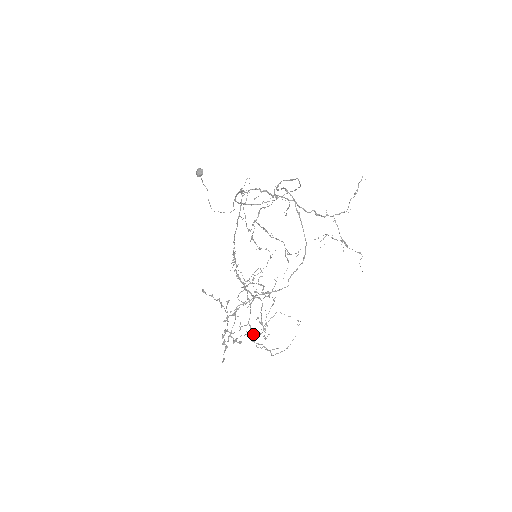
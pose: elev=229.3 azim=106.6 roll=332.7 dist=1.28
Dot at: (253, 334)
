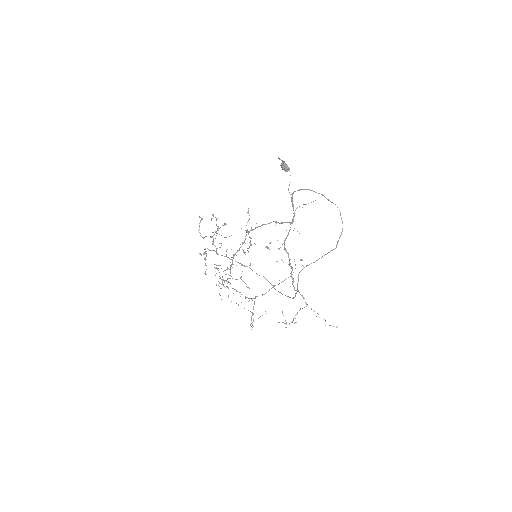
Dot at: occluded
